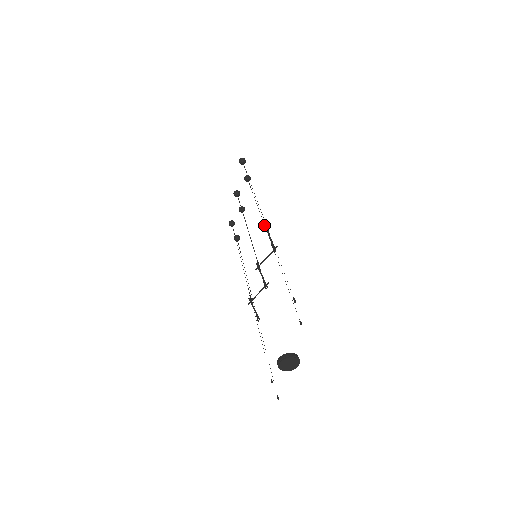
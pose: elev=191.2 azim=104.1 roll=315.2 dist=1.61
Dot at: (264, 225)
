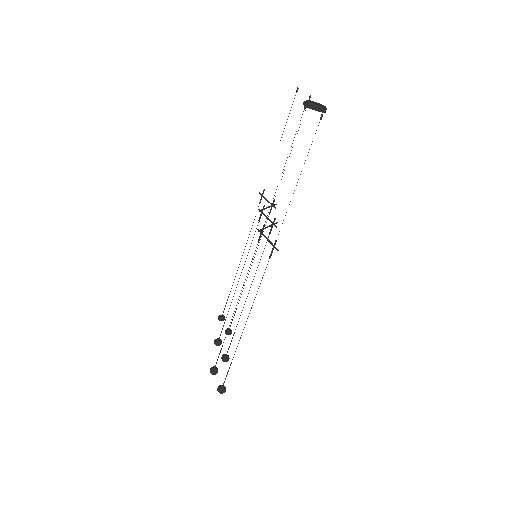
Dot at: (259, 193)
